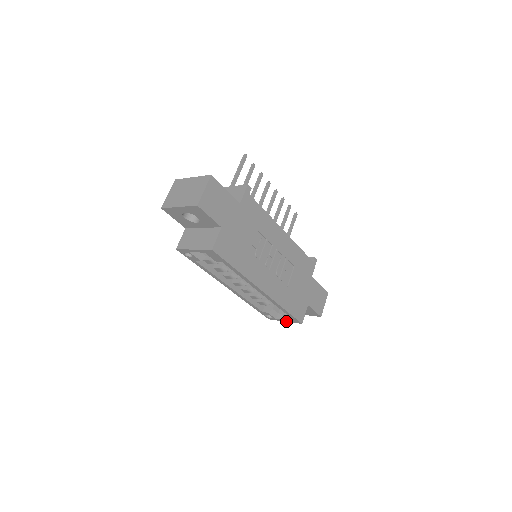
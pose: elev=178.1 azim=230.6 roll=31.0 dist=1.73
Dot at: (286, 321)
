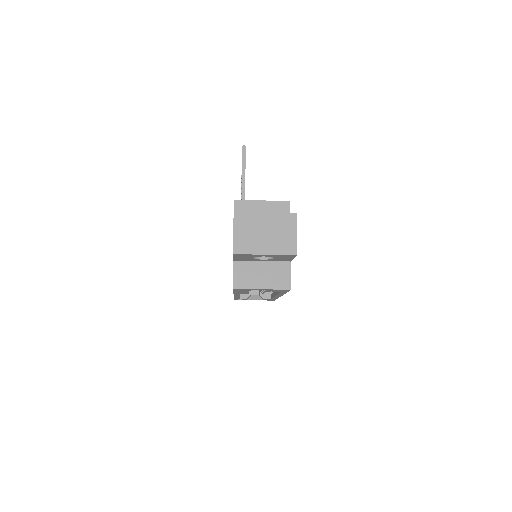
Dot at: occluded
